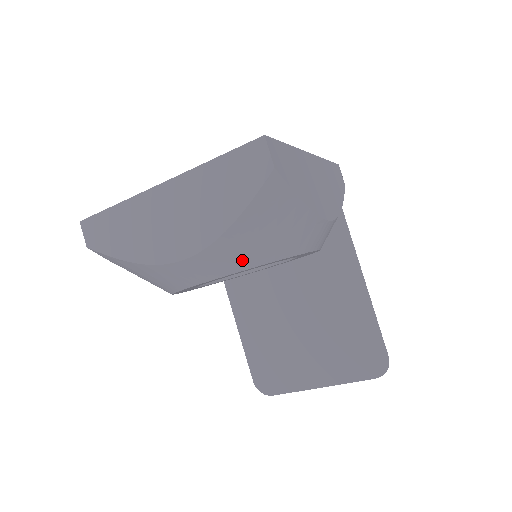
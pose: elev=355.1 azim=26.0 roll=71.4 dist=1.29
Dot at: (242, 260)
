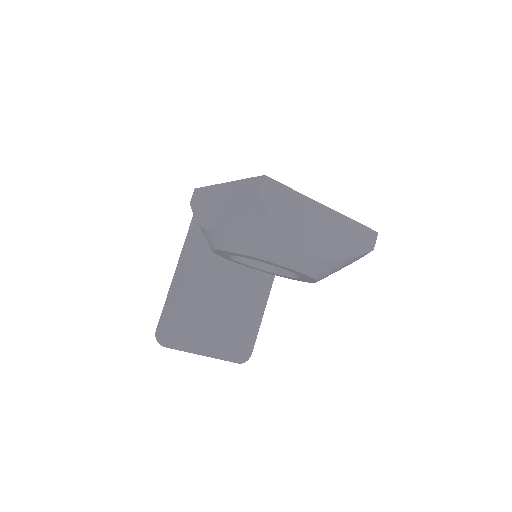
Dot at: (320, 274)
